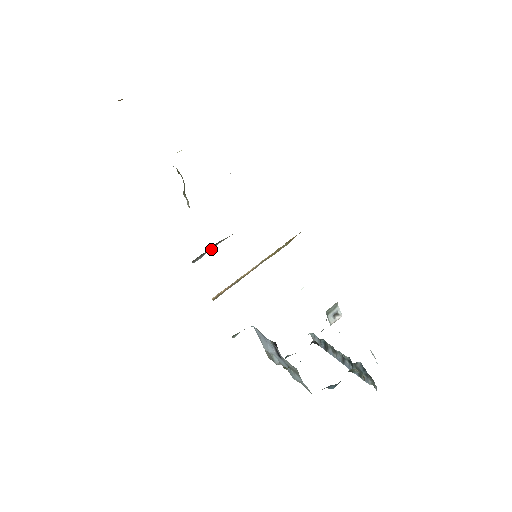
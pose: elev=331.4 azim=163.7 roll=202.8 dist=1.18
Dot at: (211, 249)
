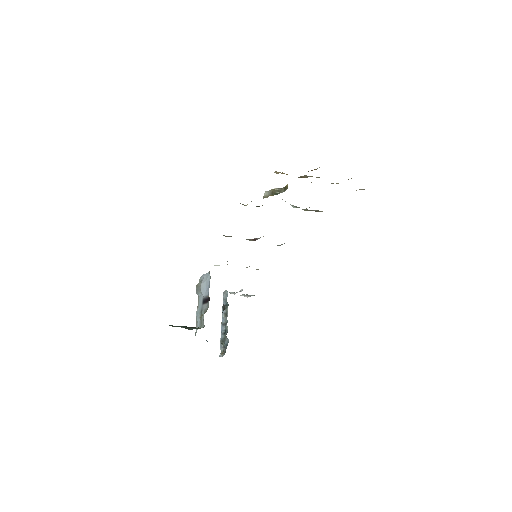
Dot at: occluded
